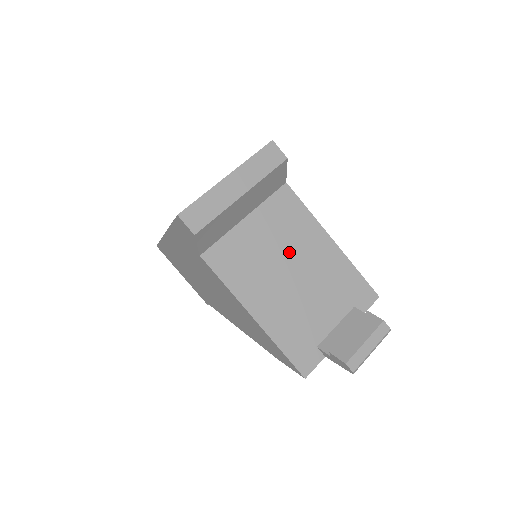
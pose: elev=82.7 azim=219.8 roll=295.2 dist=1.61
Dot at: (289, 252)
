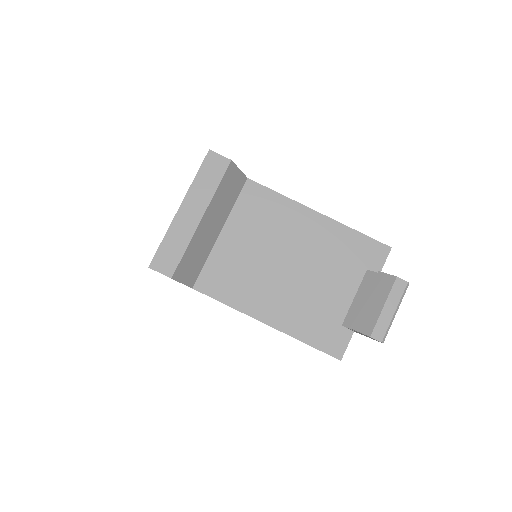
Dot at: (277, 246)
